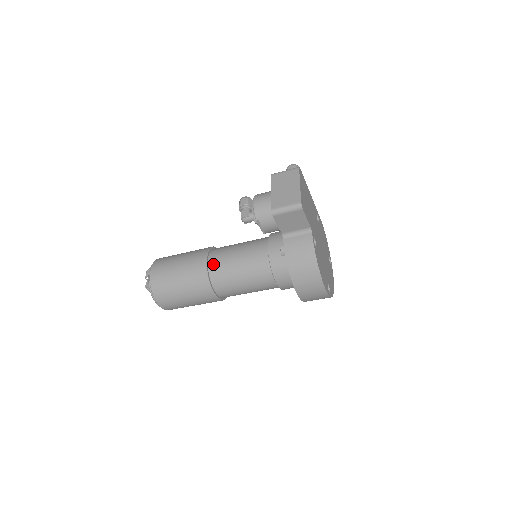
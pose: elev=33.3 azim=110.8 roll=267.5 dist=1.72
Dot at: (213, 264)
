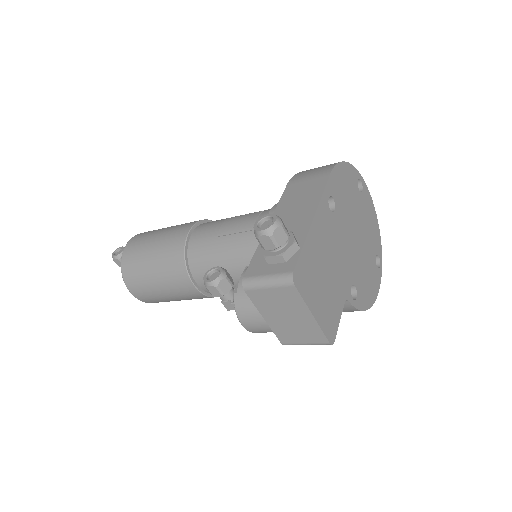
Dot at: occluded
